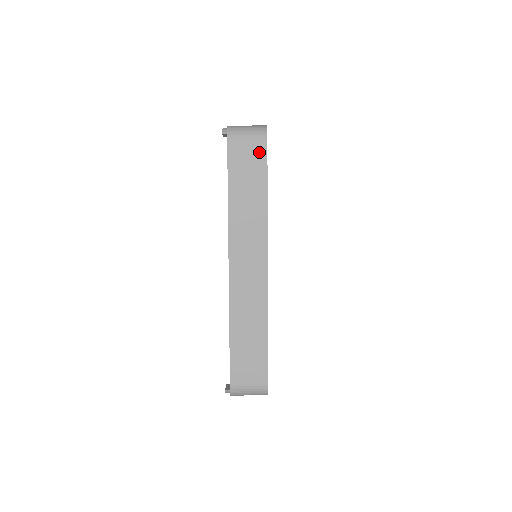
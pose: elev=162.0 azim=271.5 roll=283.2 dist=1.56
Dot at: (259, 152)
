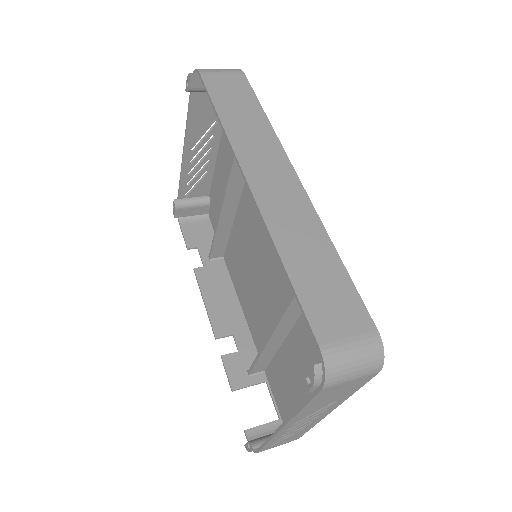
Dot at: (239, 81)
